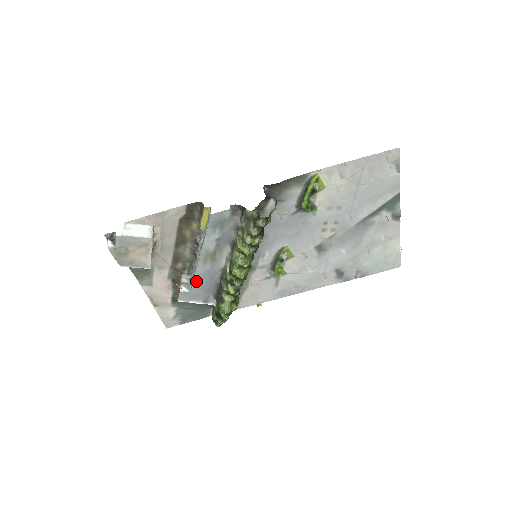
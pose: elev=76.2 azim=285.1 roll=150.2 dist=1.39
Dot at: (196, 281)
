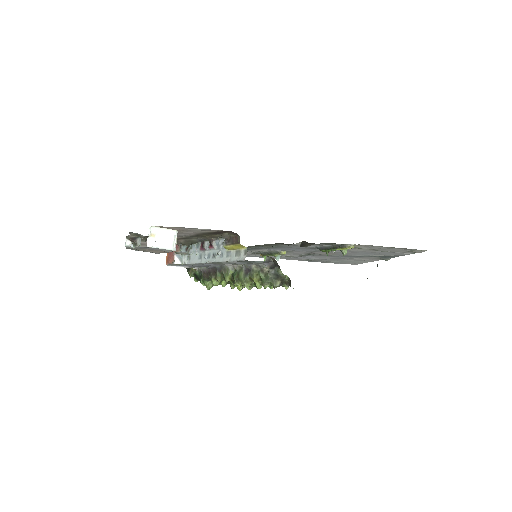
Dot at: (194, 264)
